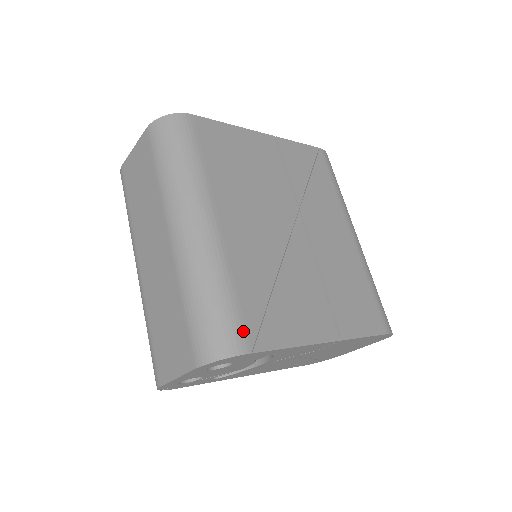
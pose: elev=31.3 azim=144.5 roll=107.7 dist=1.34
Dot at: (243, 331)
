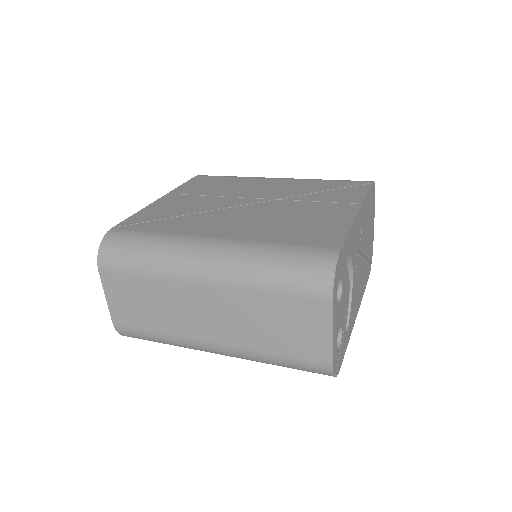
Dot at: (319, 248)
